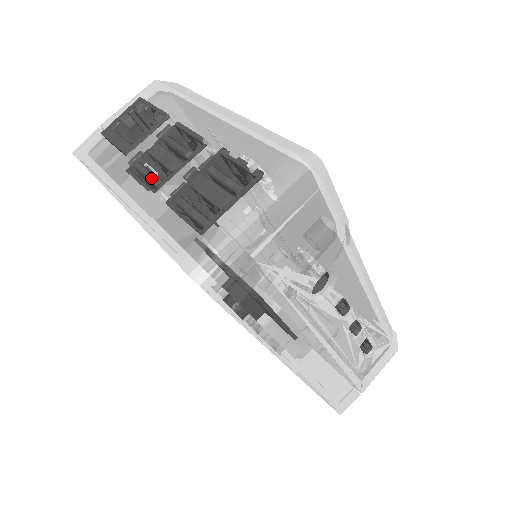
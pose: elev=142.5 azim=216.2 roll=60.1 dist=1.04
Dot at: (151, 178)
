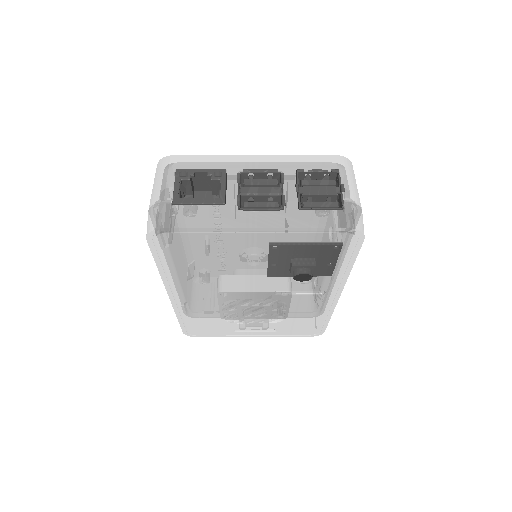
Dot at: (271, 204)
